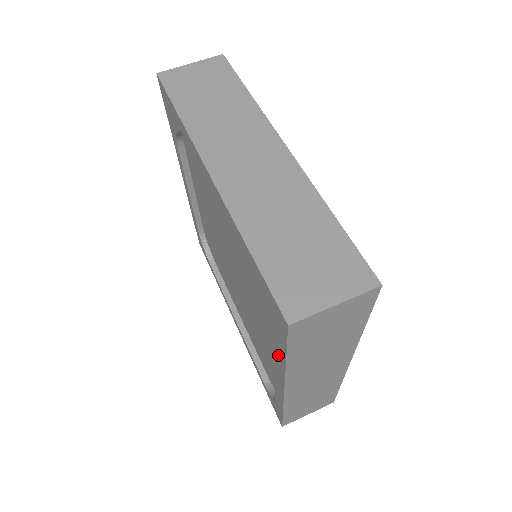
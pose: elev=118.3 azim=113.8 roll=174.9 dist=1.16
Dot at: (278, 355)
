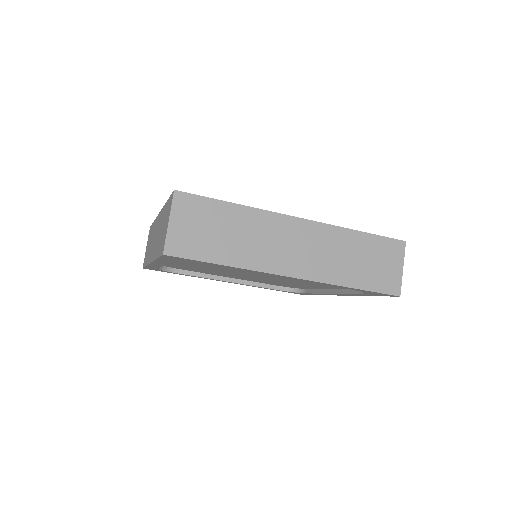
Dot at: occluded
